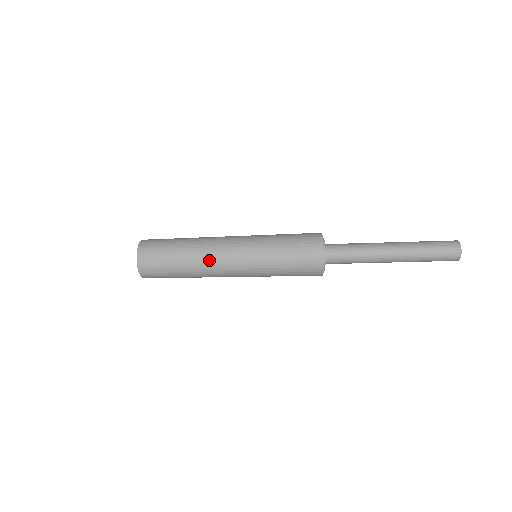
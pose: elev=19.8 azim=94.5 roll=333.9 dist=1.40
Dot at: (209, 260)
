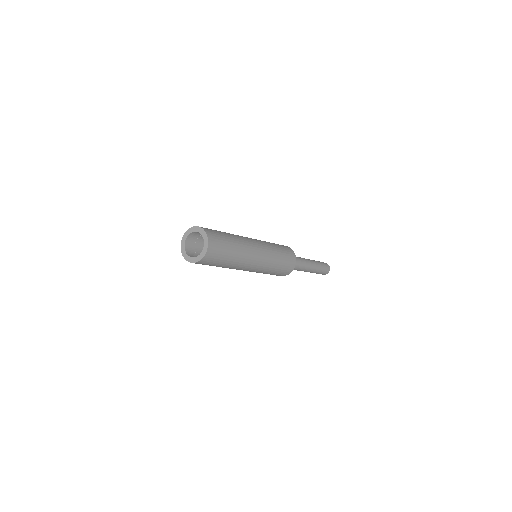
Dot at: (241, 267)
